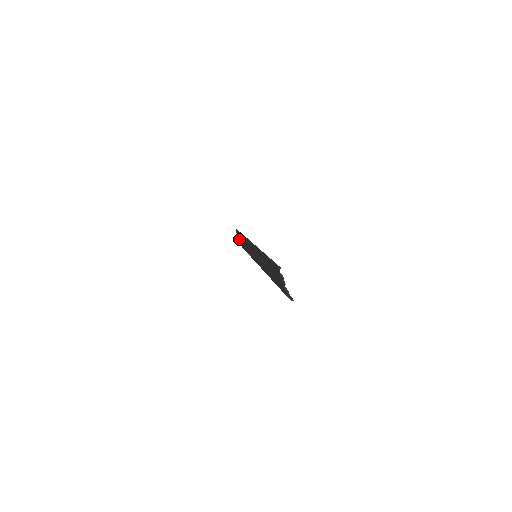
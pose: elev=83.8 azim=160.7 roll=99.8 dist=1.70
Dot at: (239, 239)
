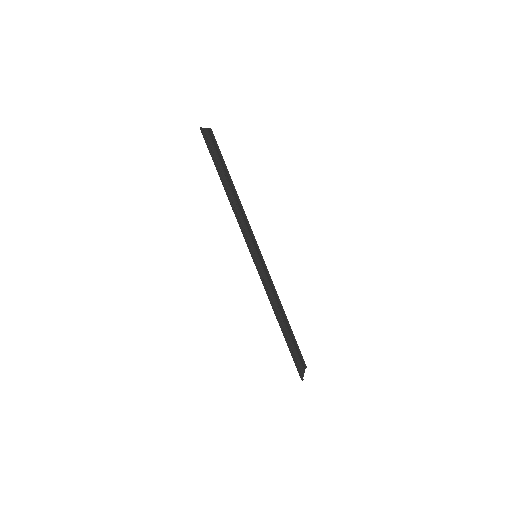
Dot at: (302, 371)
